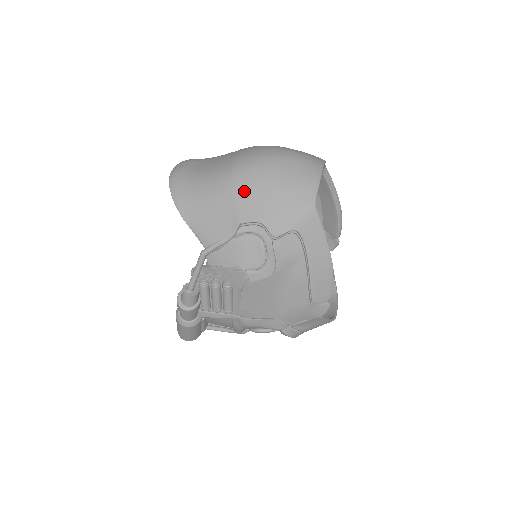
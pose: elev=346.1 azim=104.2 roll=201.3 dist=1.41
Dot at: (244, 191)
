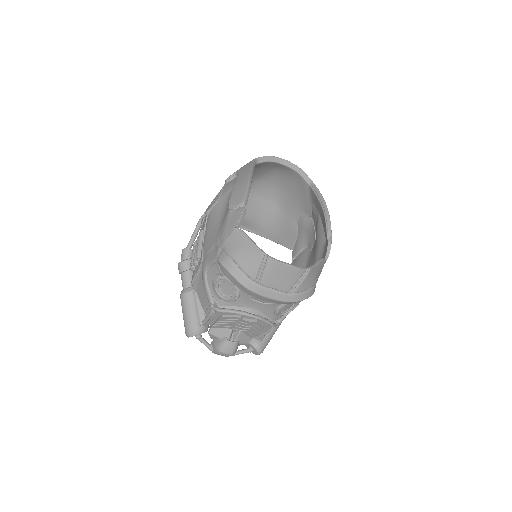
Dot at: occluded
